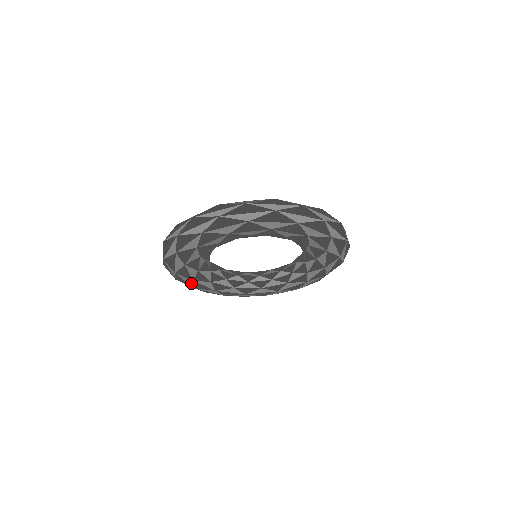
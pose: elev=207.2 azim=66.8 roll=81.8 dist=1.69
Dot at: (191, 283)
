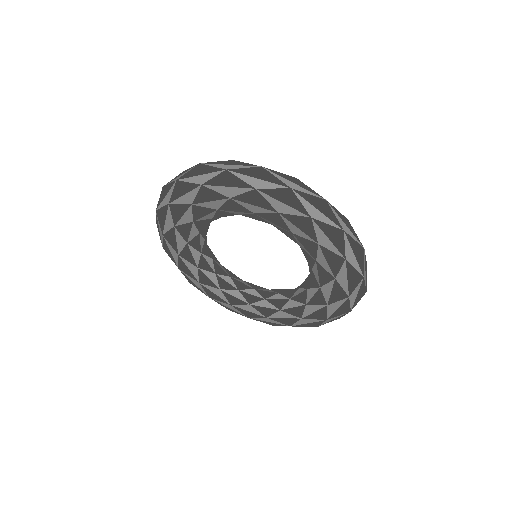
Dot at: (236, 310)
